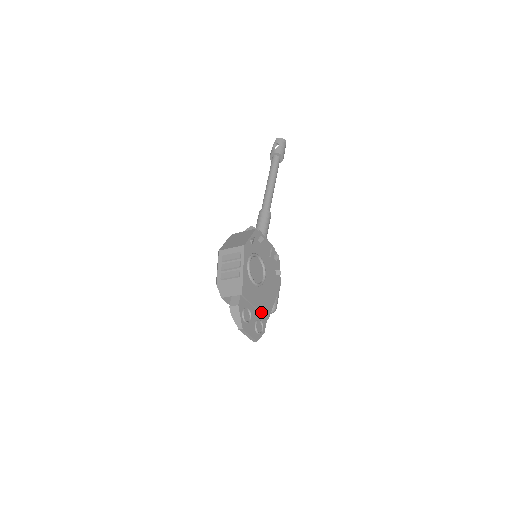
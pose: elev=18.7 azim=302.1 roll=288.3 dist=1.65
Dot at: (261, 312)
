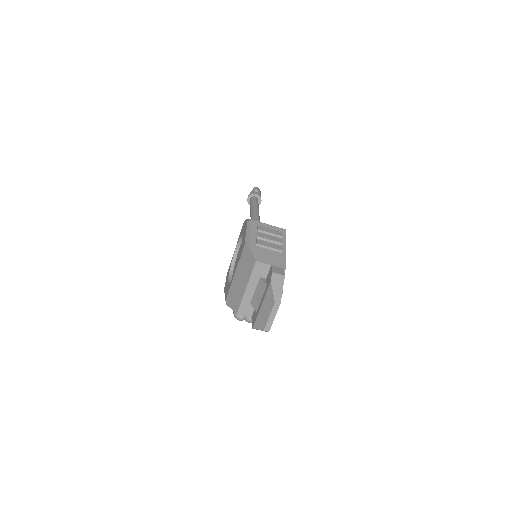
Dot at: occluded
